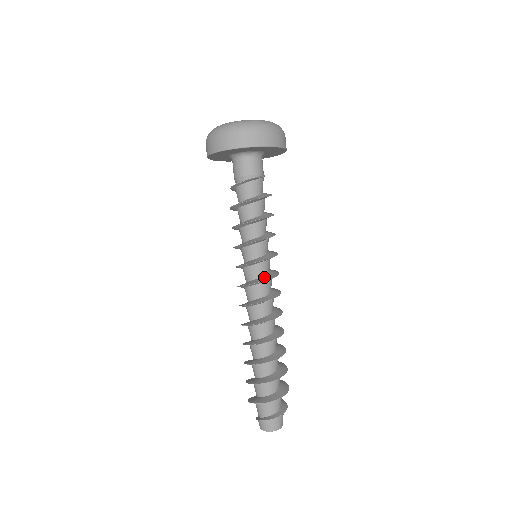
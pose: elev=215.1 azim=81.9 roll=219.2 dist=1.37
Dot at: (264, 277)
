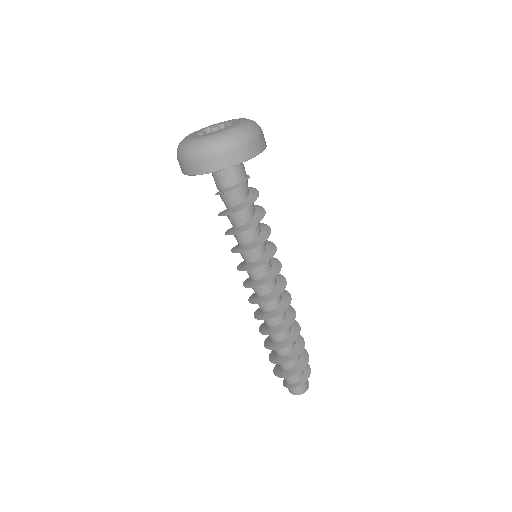
Dot at: (256, 281)
